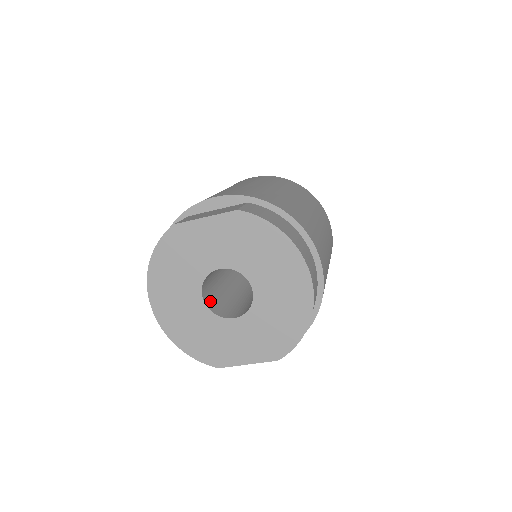
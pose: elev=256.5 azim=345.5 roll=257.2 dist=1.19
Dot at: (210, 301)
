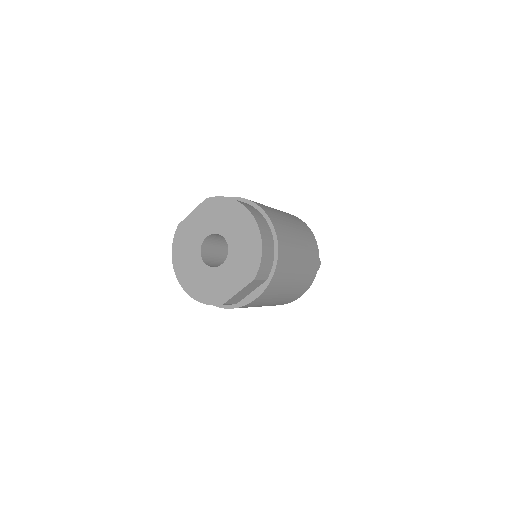
Dot at: (210, 265)
